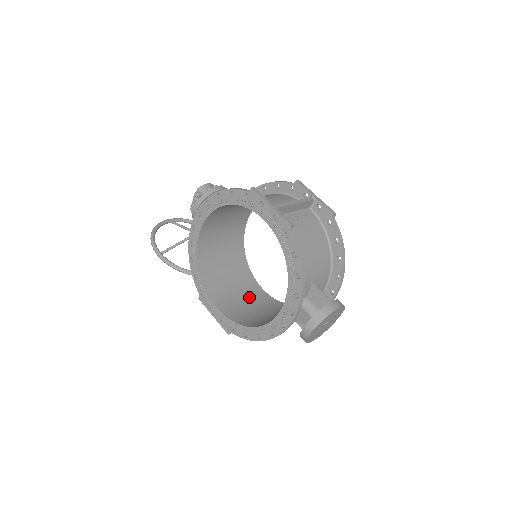
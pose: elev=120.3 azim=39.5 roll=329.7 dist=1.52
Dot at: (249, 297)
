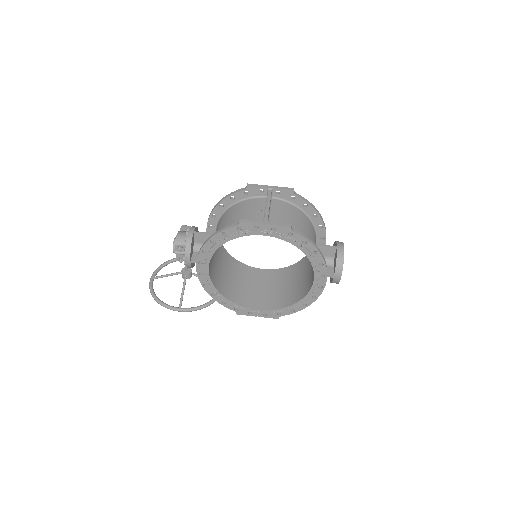
Dot at: (264, 283)
